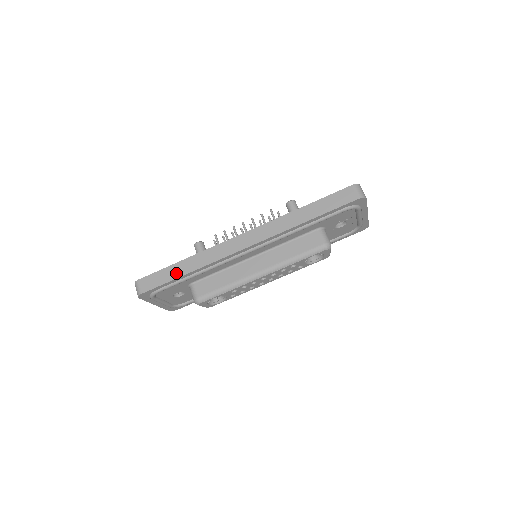
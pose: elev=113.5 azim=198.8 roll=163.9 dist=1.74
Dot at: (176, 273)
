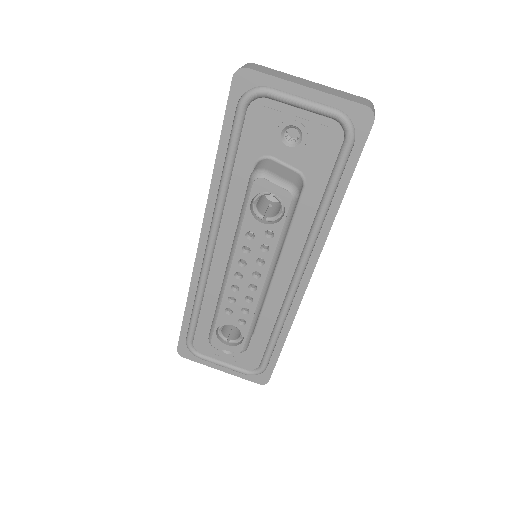
Dot at: occluded
